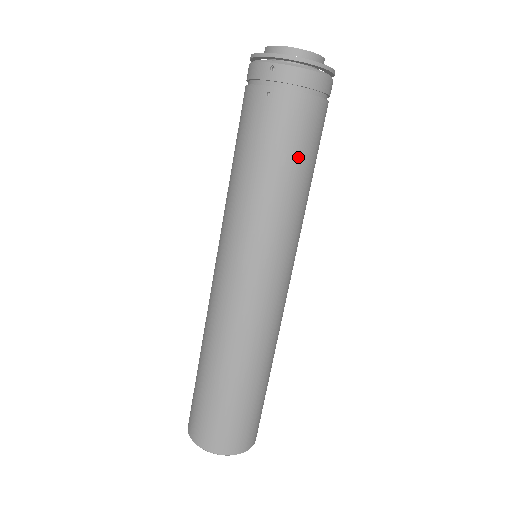
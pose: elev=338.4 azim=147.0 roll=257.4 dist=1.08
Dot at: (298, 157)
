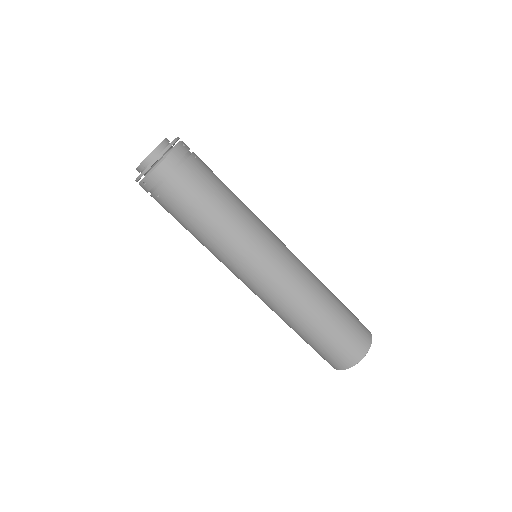
Dot at: (204, 205)
